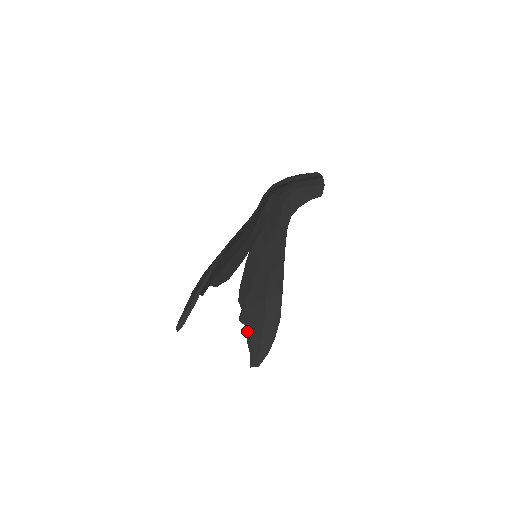
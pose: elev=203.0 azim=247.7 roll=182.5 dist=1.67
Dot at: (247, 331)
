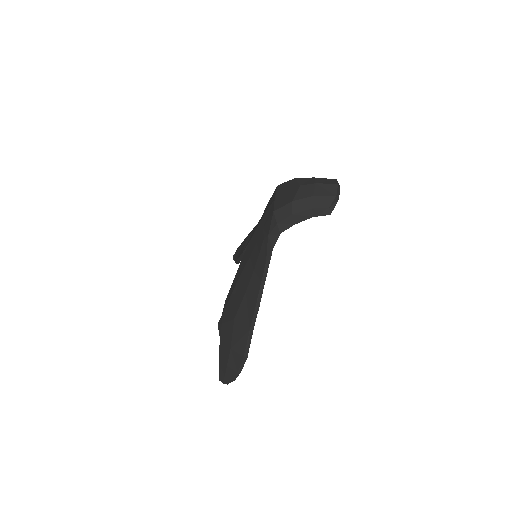
Dot at: occluded
